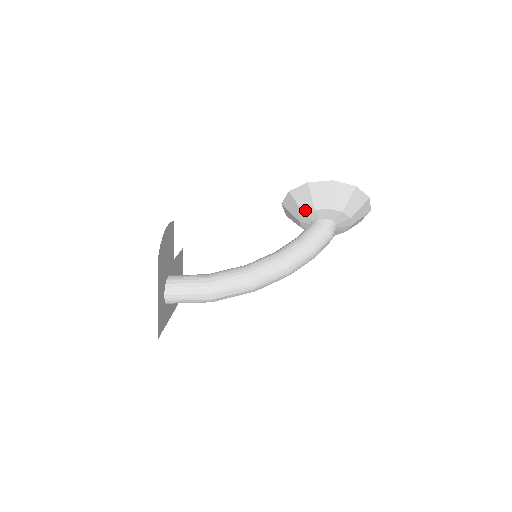
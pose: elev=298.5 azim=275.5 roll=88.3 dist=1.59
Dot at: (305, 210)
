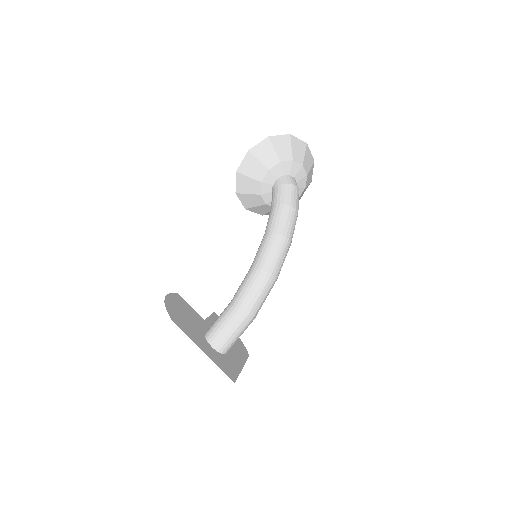
Dot at: (257, 191)
